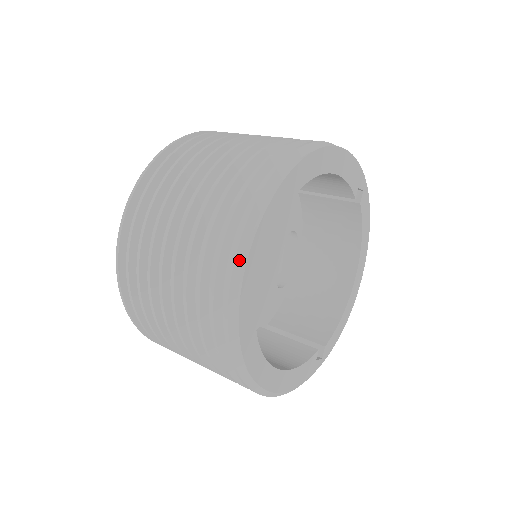
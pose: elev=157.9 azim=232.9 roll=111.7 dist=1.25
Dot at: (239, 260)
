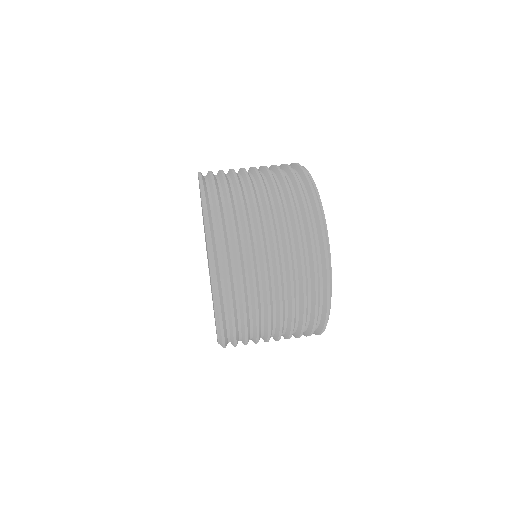
Dot at: (316, 194)
